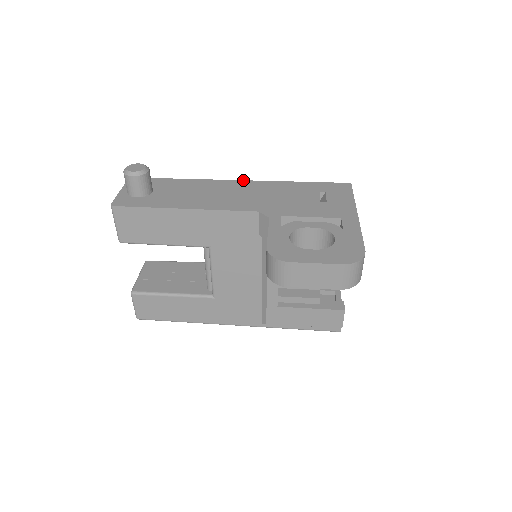
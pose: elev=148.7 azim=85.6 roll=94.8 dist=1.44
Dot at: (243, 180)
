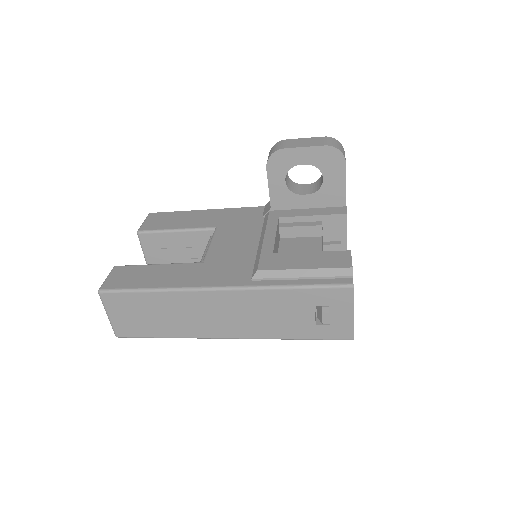
Dot at: occluded
